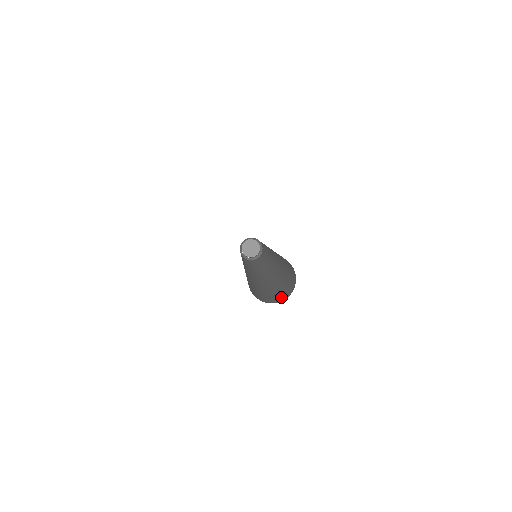
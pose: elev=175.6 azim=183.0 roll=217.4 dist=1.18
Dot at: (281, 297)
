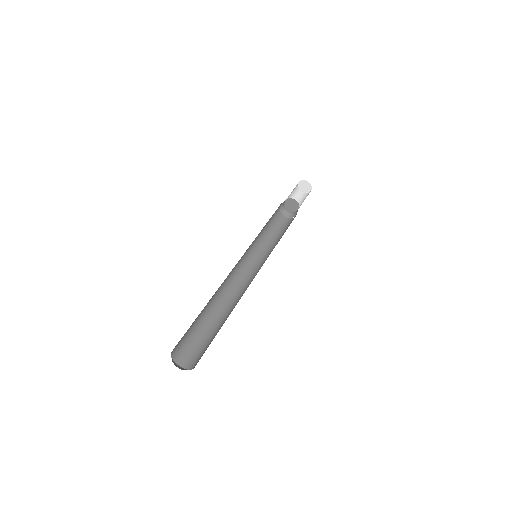
Dot at: (198, 361)
